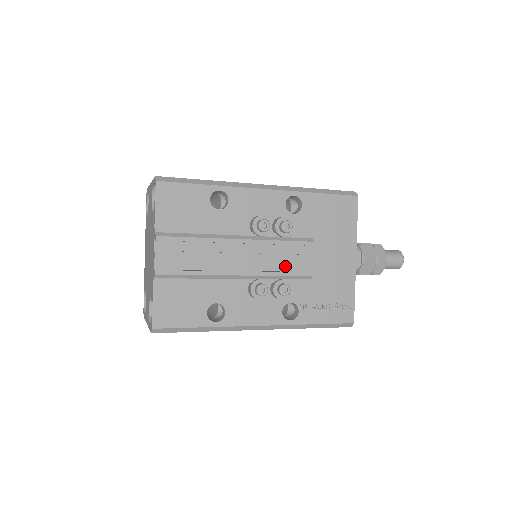
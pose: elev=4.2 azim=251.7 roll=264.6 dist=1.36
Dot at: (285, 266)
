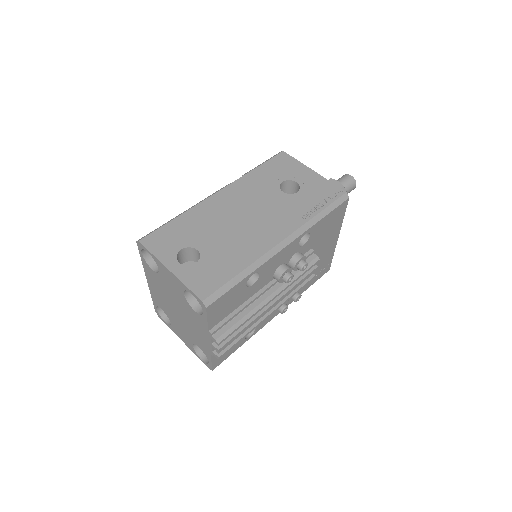
Dot at: occluded
